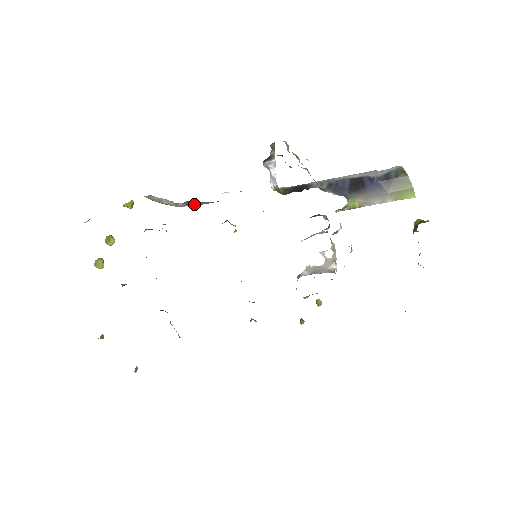
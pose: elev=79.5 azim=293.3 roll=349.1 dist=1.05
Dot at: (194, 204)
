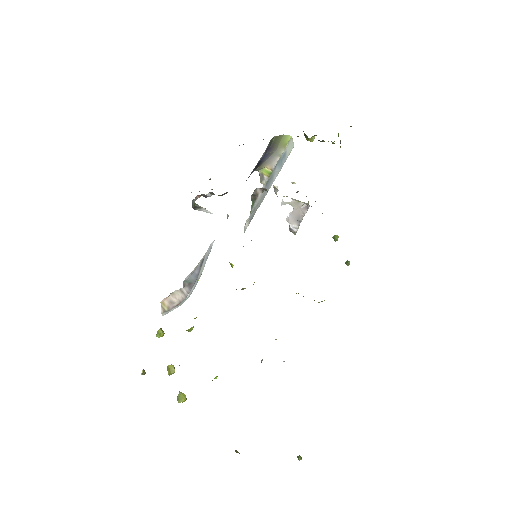
Dot at: (192, 281)
